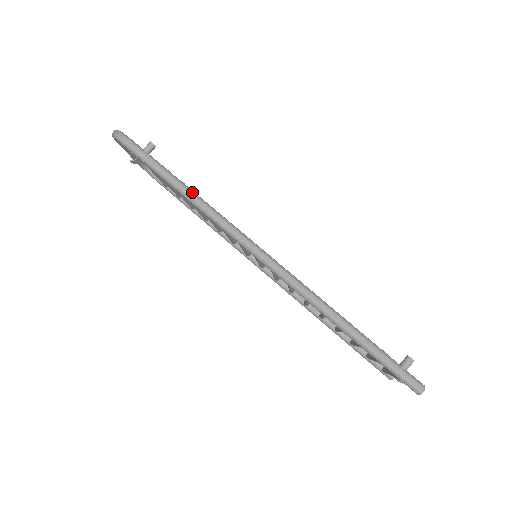
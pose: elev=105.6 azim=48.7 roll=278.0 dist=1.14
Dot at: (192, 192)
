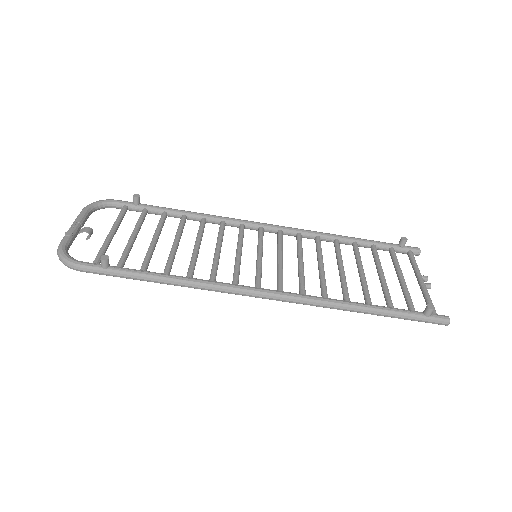
Dot at: (174, 280)
